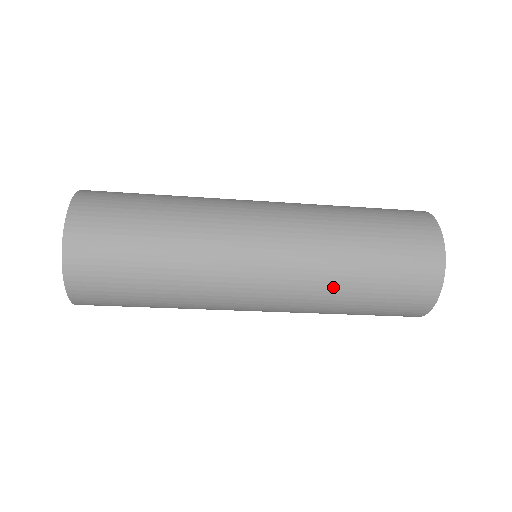
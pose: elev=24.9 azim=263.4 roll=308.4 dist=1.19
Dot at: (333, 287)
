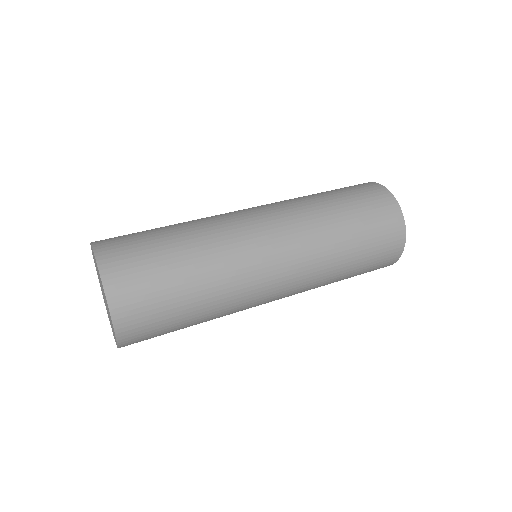
Dot at: (331, 271)
